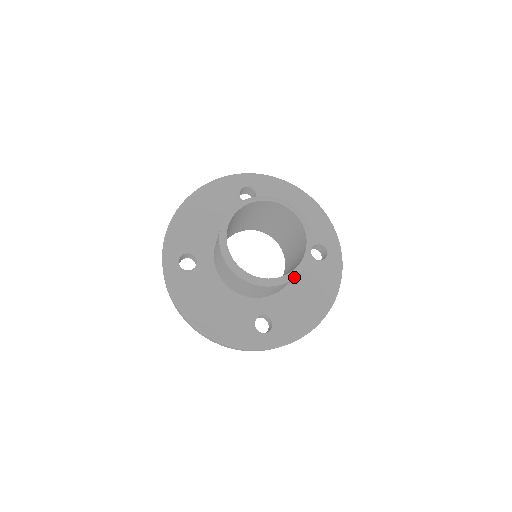
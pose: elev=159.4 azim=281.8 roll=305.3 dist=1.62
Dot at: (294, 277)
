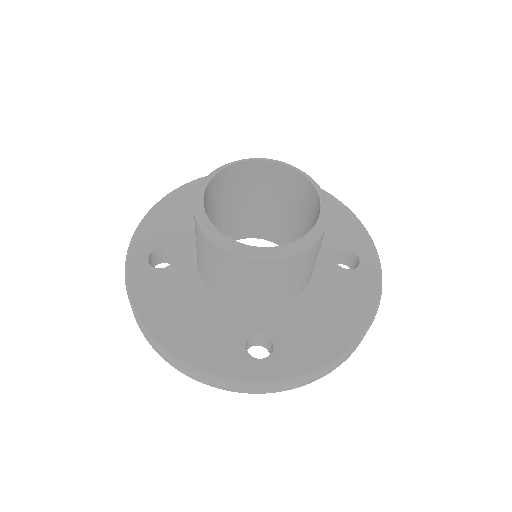
Dot at: (300, 251)
